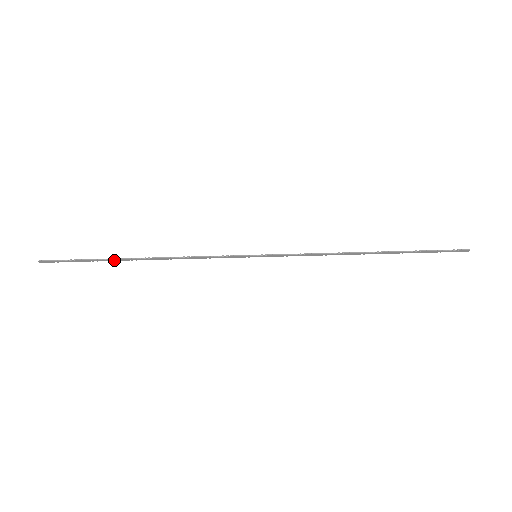
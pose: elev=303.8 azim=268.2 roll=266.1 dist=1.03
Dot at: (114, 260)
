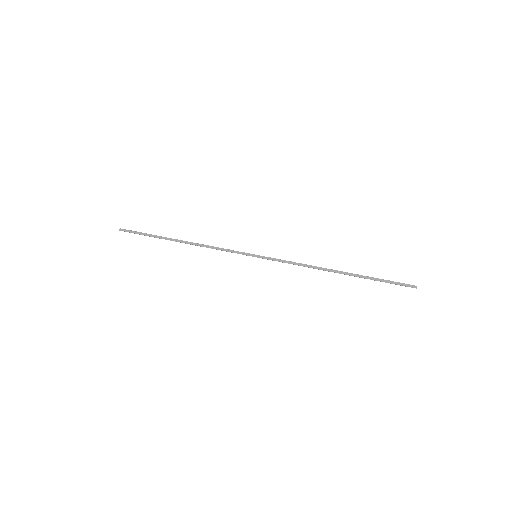
Dot at: (164, 238)
